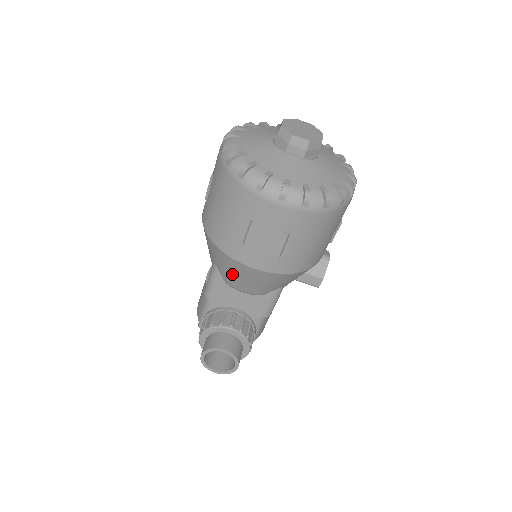
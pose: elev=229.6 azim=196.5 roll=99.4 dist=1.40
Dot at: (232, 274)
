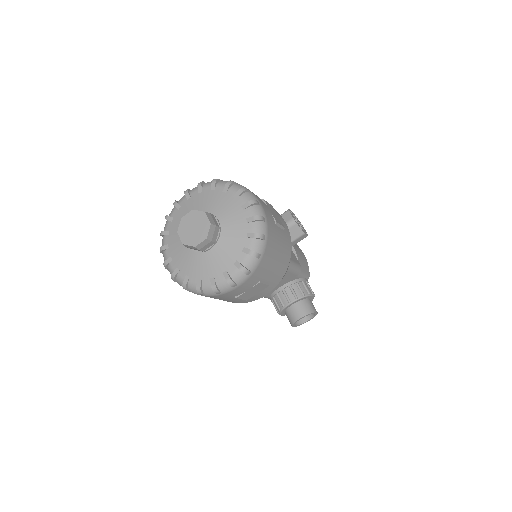
Dot at: occluded
